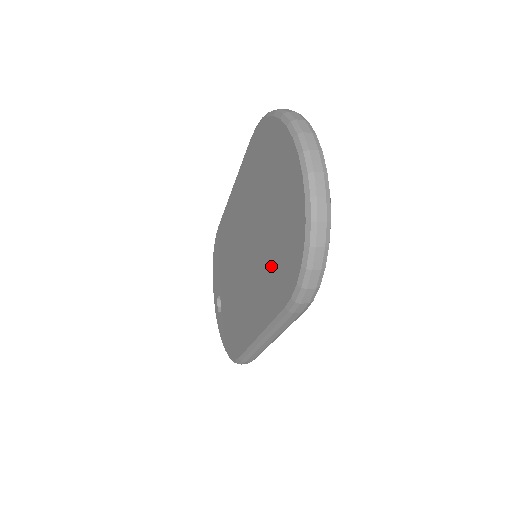
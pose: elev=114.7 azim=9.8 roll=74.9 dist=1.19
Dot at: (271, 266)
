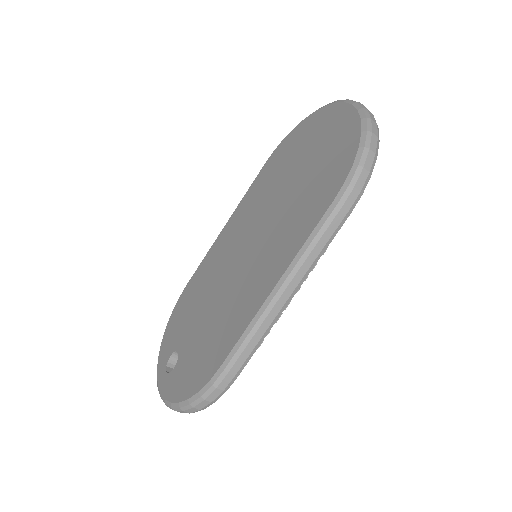
Dot at: (304, 199)
